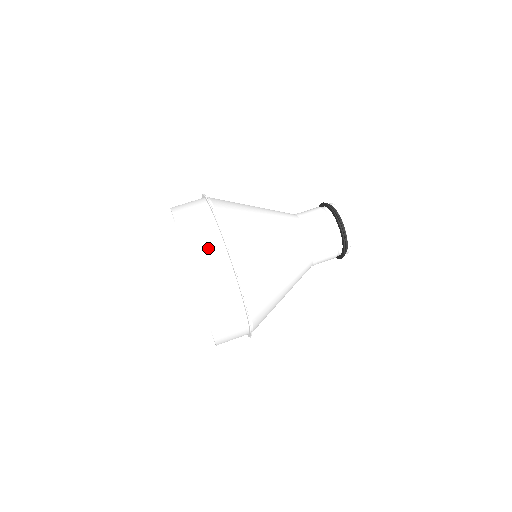
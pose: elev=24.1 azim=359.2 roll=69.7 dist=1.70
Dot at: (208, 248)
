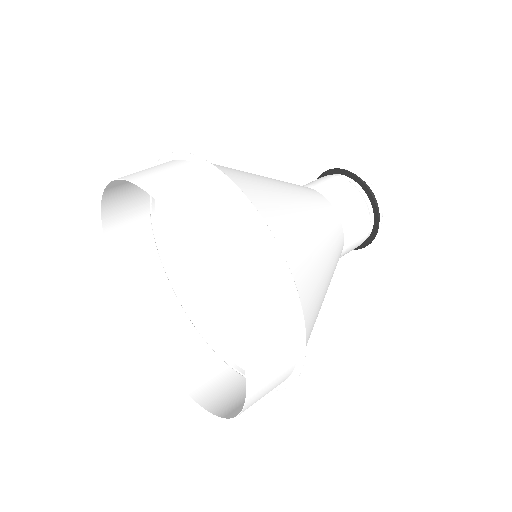
Dot at: (241, 249)
